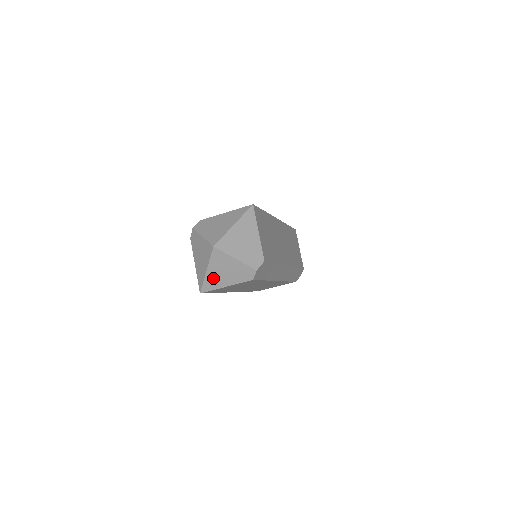
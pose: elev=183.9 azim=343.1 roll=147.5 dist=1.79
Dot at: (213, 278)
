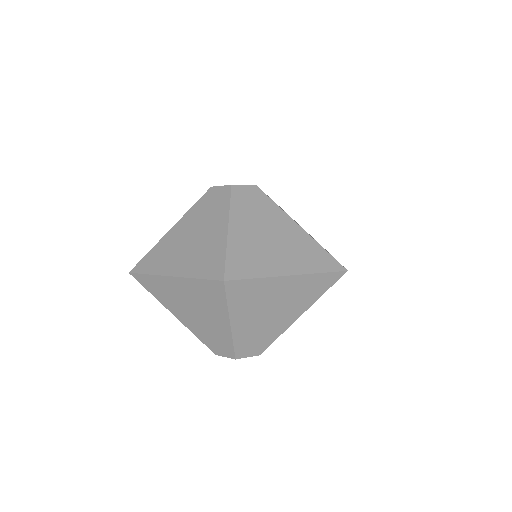
Dot at: (169, 290)
